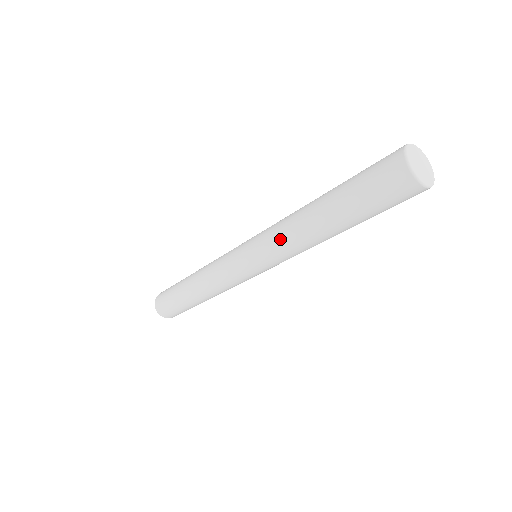
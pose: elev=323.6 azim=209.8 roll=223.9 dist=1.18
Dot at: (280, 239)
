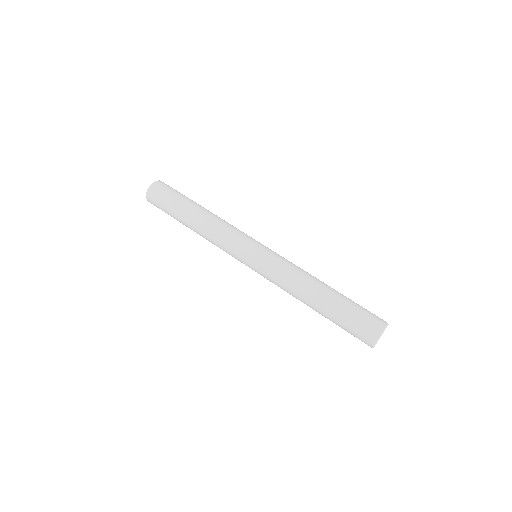
Dot at: (282, 285)
